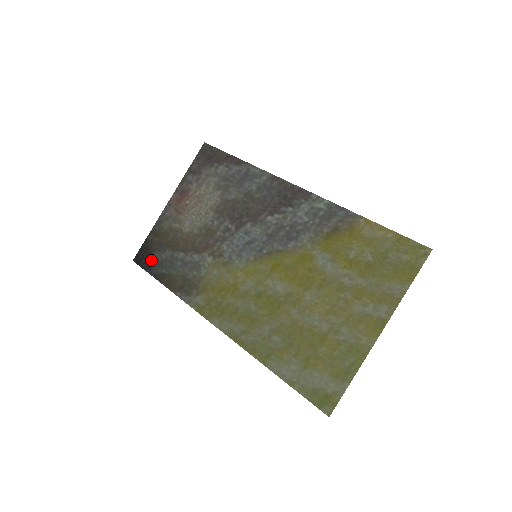
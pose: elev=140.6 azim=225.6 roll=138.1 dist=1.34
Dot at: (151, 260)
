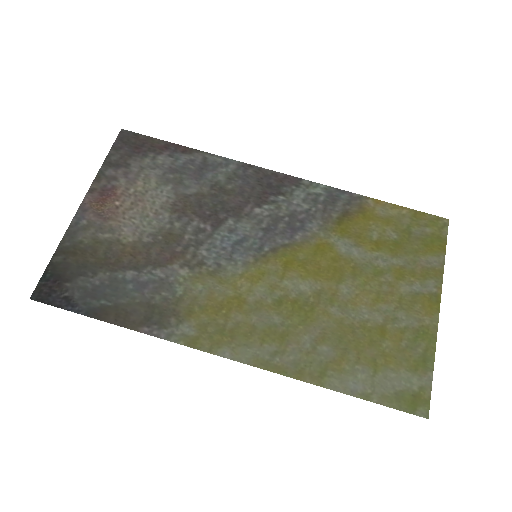
Dot at: (71, 291)
